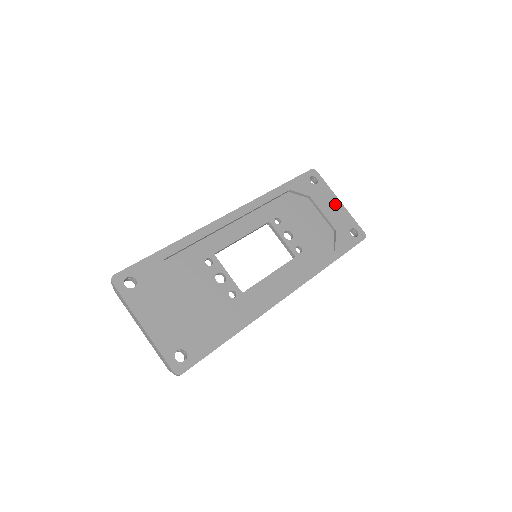
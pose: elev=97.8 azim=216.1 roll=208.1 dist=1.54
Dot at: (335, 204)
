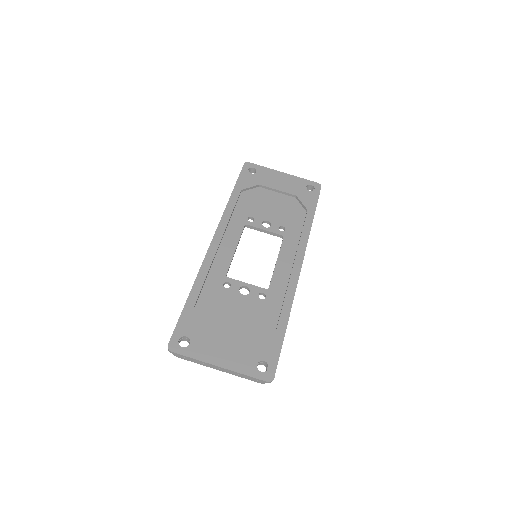
Dot at: (281, 177)
